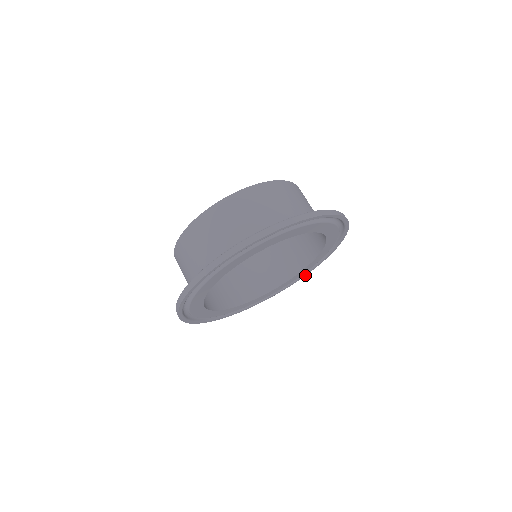
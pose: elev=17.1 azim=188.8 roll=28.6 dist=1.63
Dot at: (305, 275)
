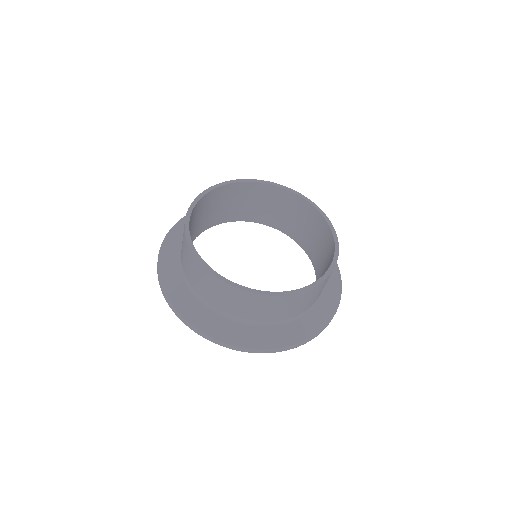
Dot at: occluded
